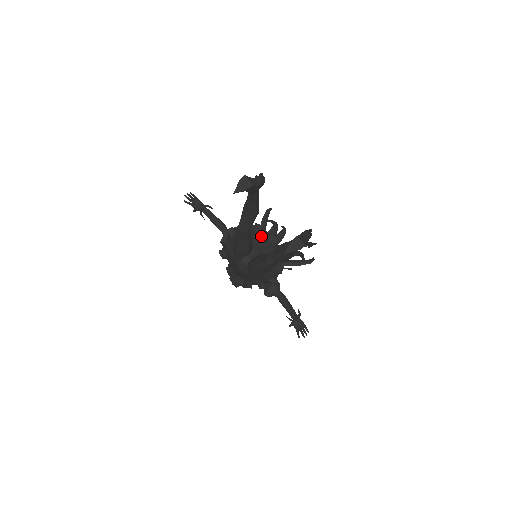
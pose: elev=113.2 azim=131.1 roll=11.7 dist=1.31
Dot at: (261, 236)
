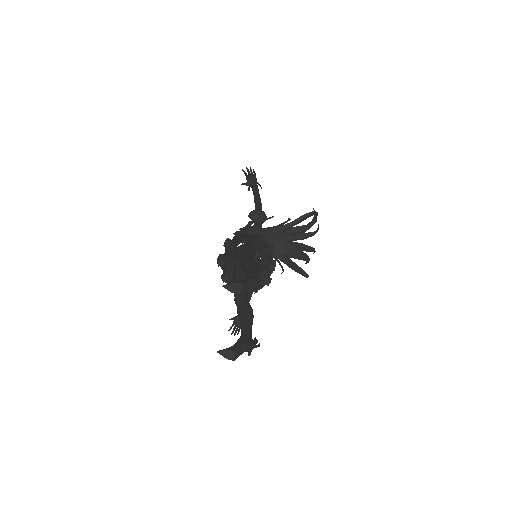
Dot at: (268, 254)
